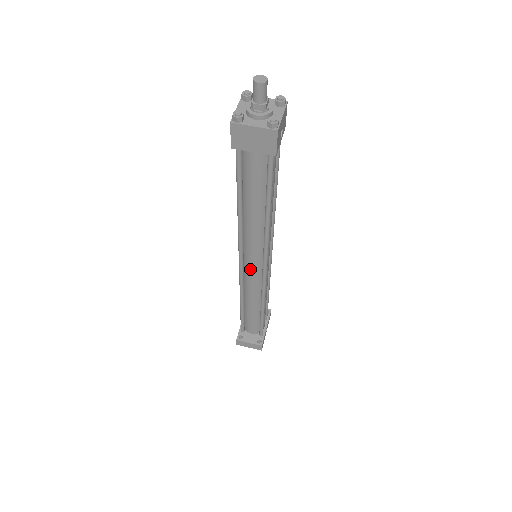
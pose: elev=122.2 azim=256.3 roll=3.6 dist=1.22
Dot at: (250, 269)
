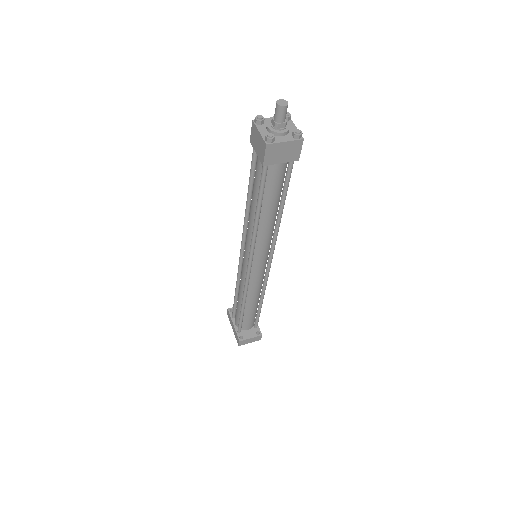
Dot at: (257, 269)
